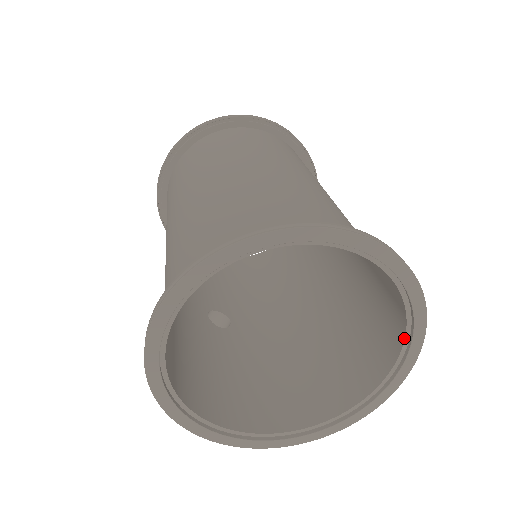
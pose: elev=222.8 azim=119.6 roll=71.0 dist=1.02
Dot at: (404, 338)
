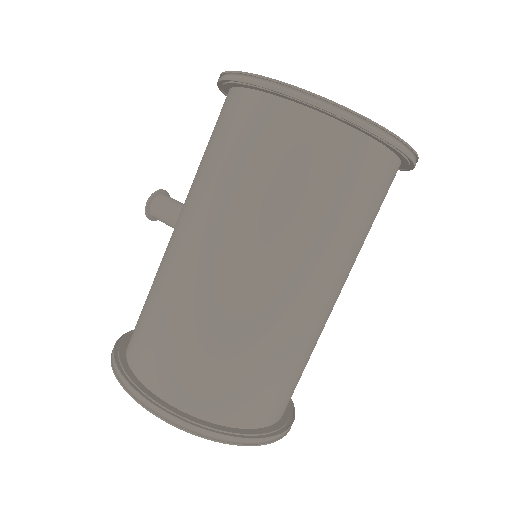
Dot at: occluded
